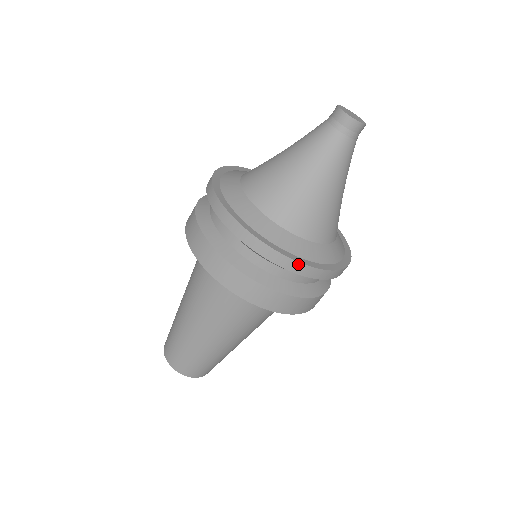
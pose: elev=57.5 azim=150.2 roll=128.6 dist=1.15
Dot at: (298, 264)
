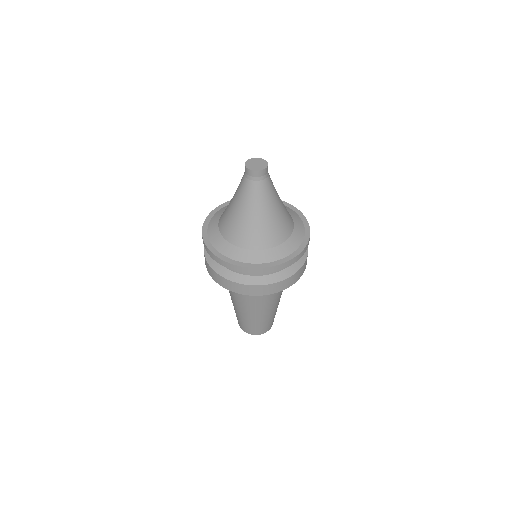
Dot at: (239, 267)
